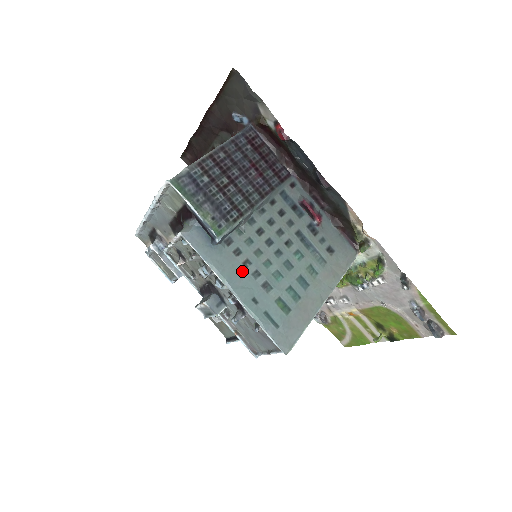
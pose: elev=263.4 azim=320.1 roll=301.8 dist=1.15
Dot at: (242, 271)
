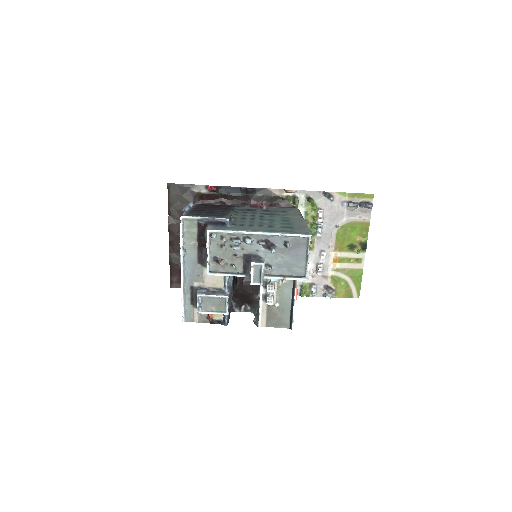
Dot at: (253, 227)
